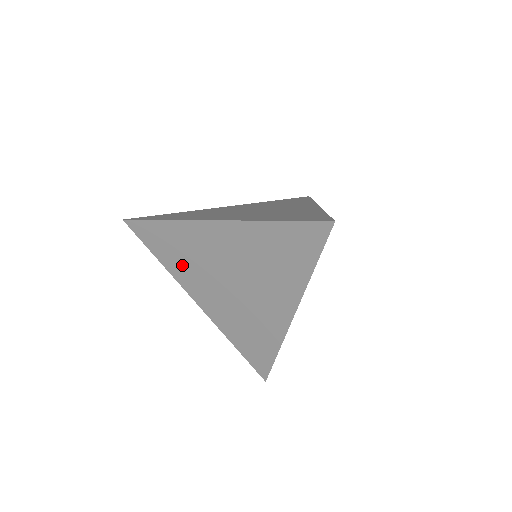
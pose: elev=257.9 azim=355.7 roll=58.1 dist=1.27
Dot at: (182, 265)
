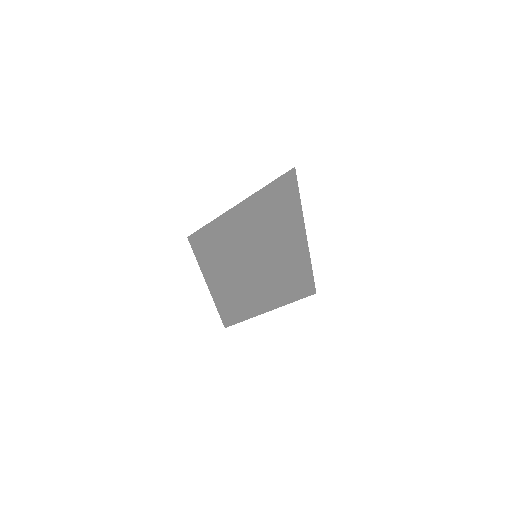
Dot at: occluded
